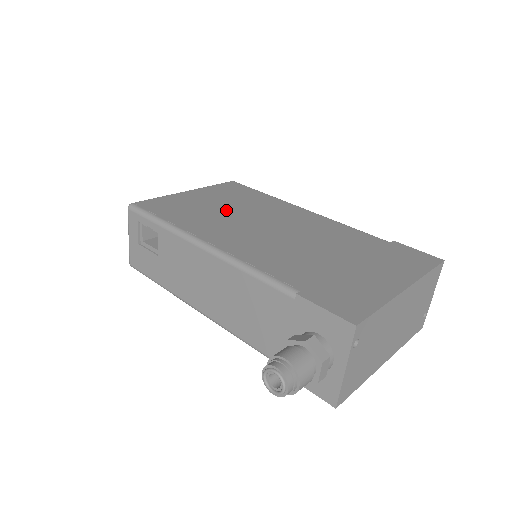
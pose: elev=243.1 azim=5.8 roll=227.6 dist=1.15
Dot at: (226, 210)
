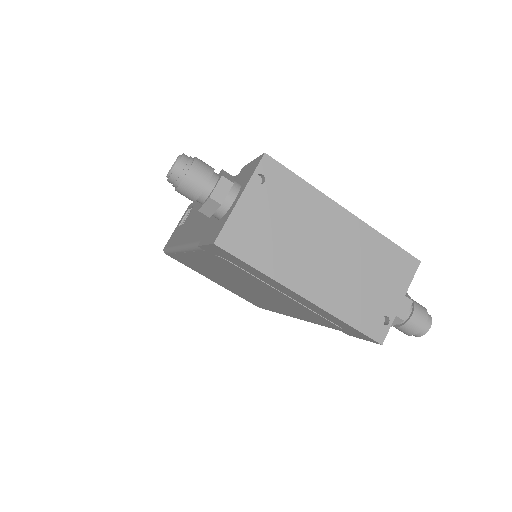
Dot at: occluded
